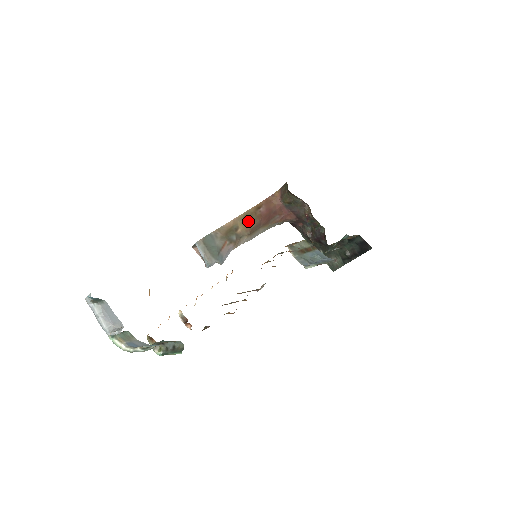
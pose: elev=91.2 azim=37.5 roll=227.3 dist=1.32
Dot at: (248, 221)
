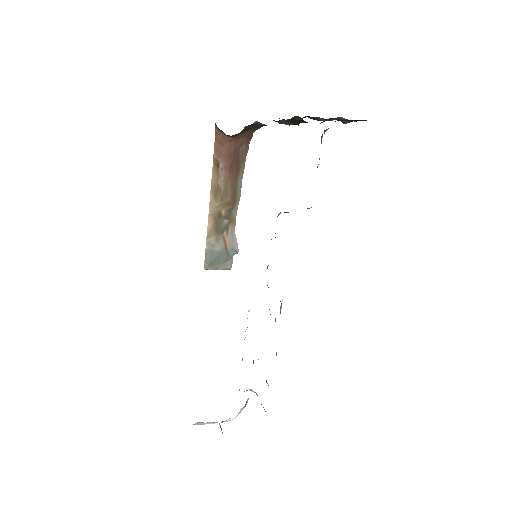
Dot at: (221, 197)
